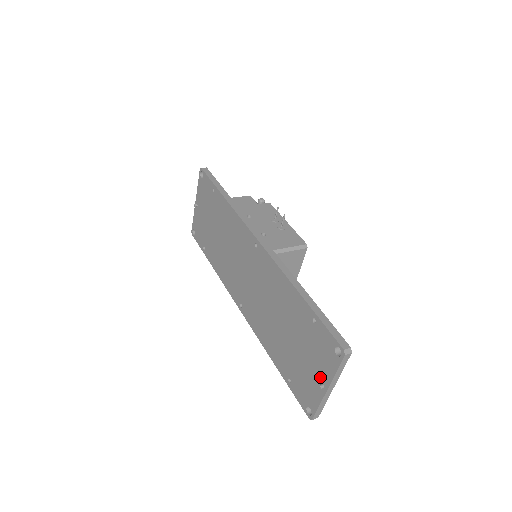
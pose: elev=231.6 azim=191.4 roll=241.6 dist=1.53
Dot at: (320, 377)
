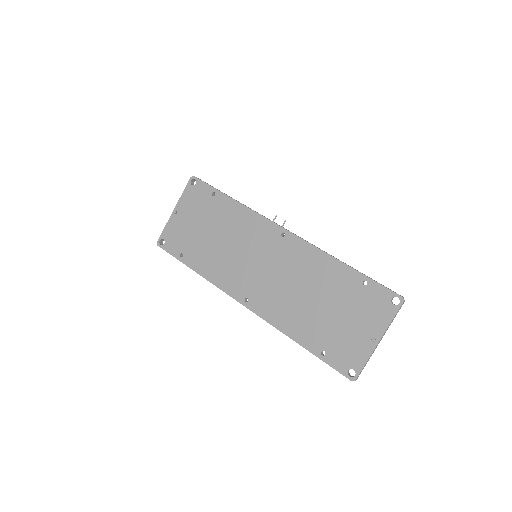
Dot at: (370, 332)
